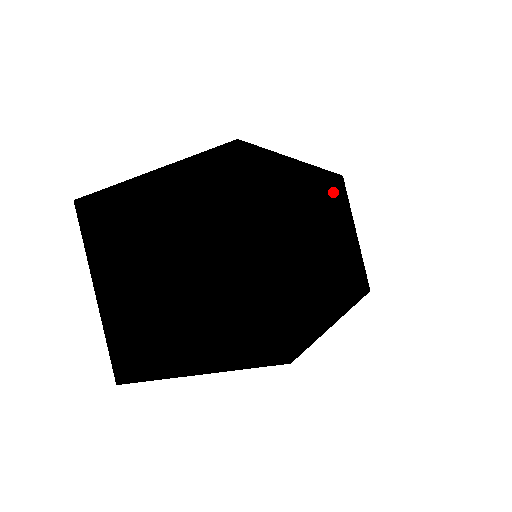
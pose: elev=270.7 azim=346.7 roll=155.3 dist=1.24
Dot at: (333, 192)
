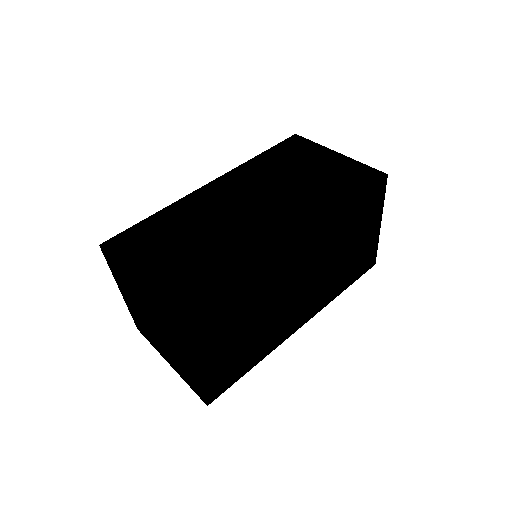
Dot at: (347, 220)
